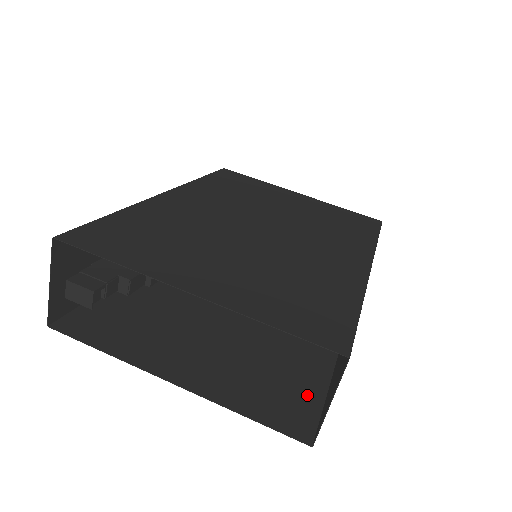
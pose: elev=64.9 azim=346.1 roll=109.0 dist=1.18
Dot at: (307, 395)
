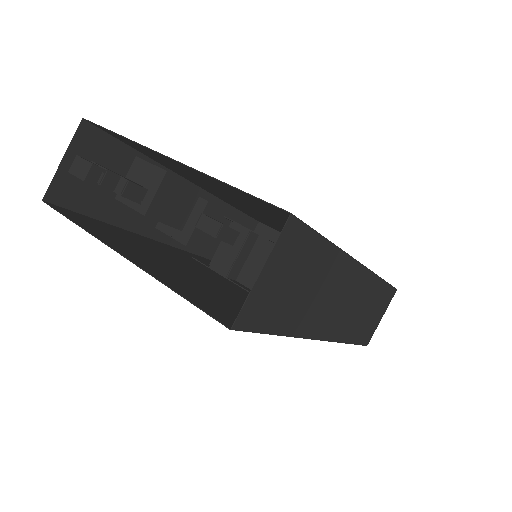
Dot at: occluded
